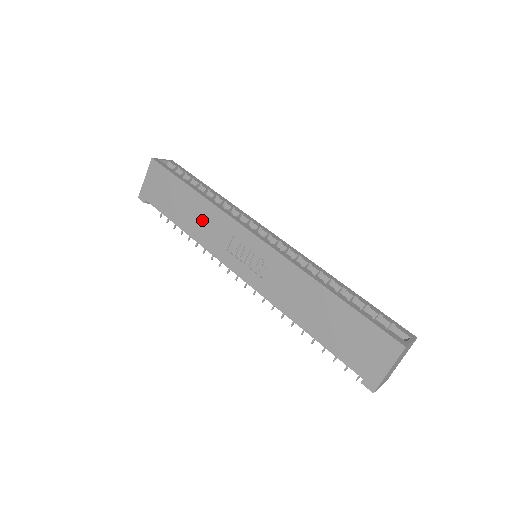
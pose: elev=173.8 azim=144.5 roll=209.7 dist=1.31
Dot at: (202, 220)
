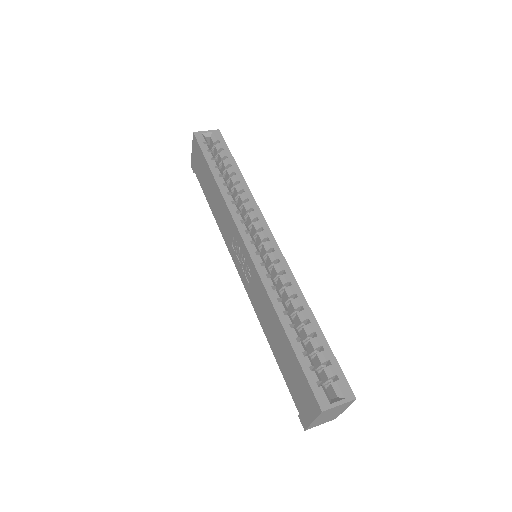
Dot at: (219, 208)
